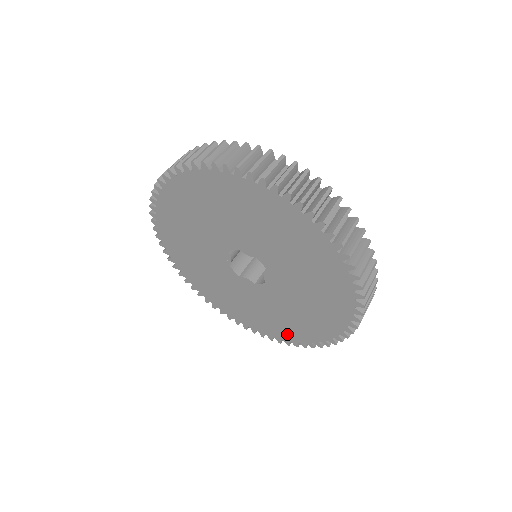
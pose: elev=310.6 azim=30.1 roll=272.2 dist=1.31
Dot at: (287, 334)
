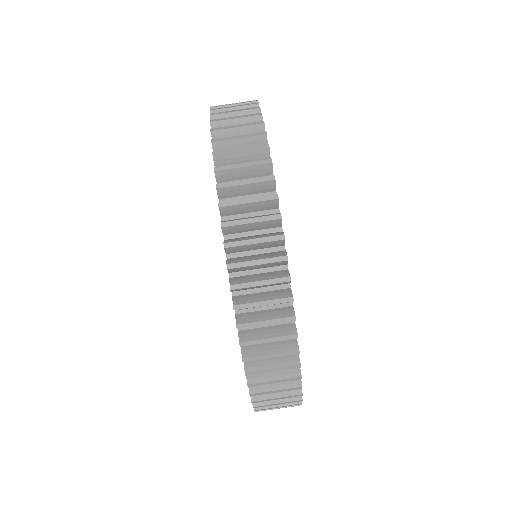
Dot at: occluded
